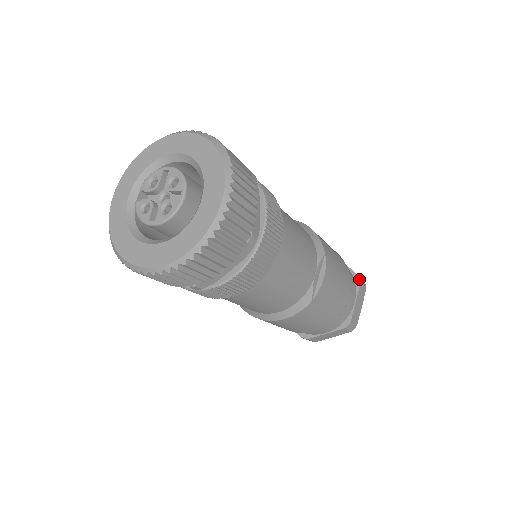
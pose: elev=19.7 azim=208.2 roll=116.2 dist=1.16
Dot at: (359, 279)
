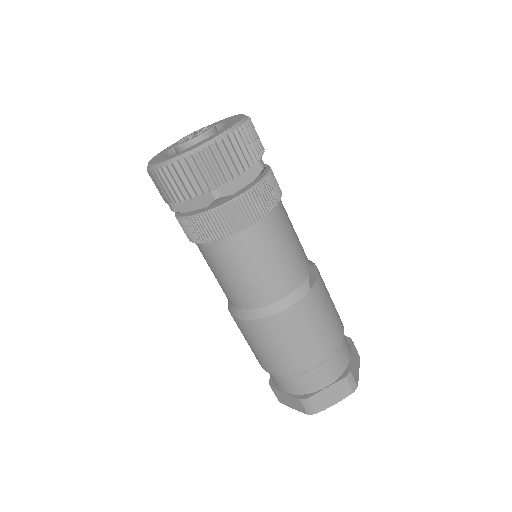
Dot at: (351, 339)
